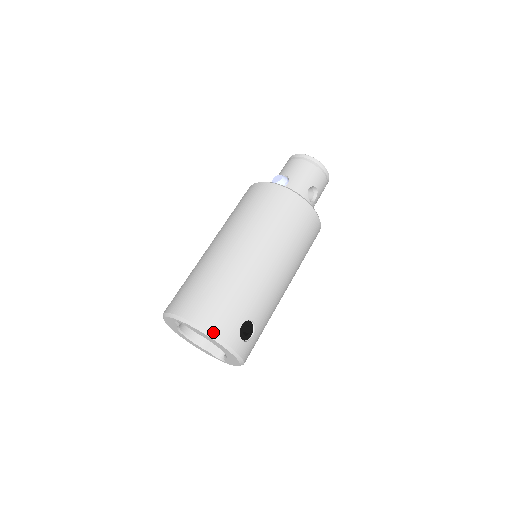
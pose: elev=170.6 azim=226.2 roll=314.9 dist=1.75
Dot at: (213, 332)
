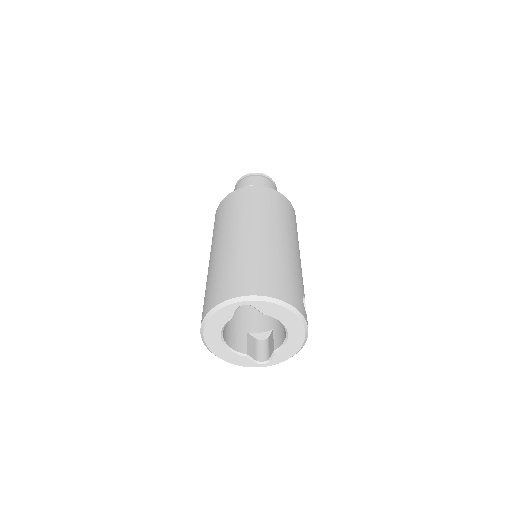
Dot at: (291, 303)
